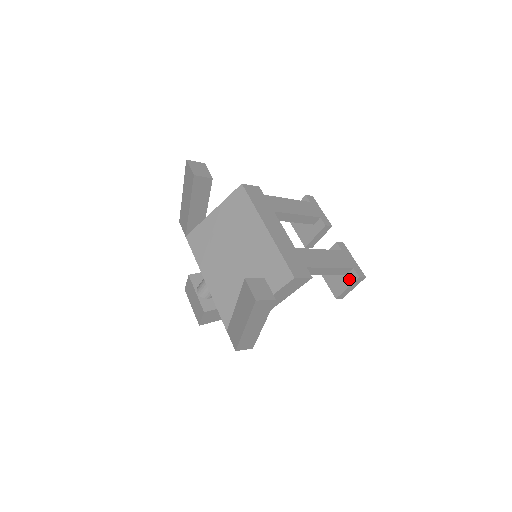
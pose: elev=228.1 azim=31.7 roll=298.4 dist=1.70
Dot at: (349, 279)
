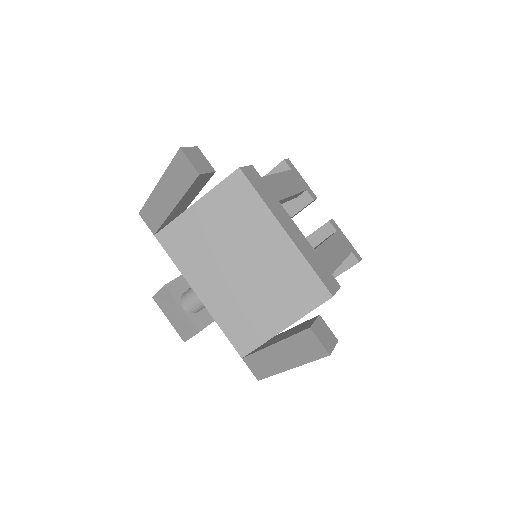
Dot at: (346, 263)
